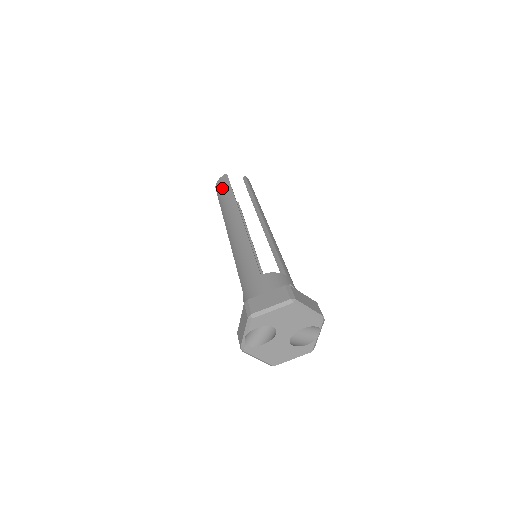
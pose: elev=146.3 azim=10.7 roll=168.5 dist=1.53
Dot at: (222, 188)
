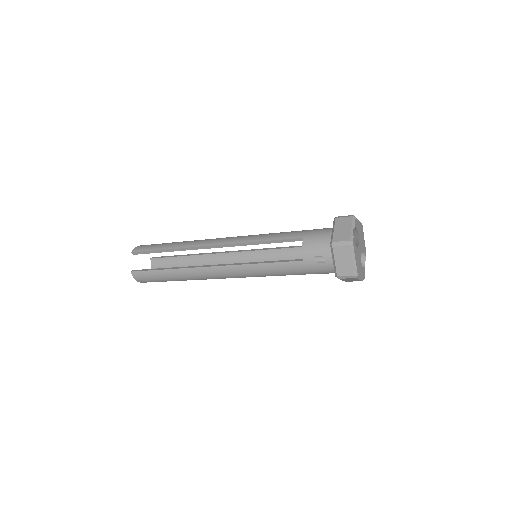
Dot at: (156, 244)
